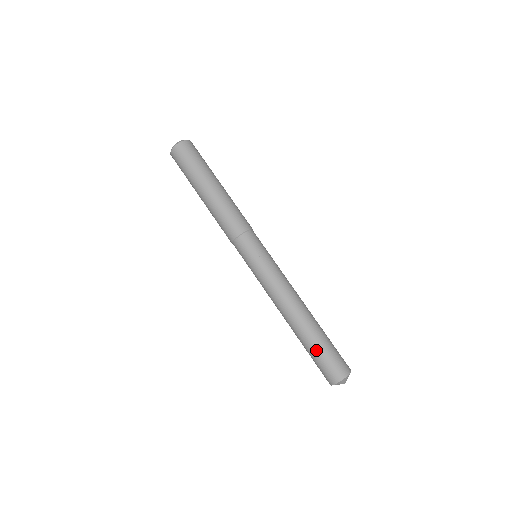
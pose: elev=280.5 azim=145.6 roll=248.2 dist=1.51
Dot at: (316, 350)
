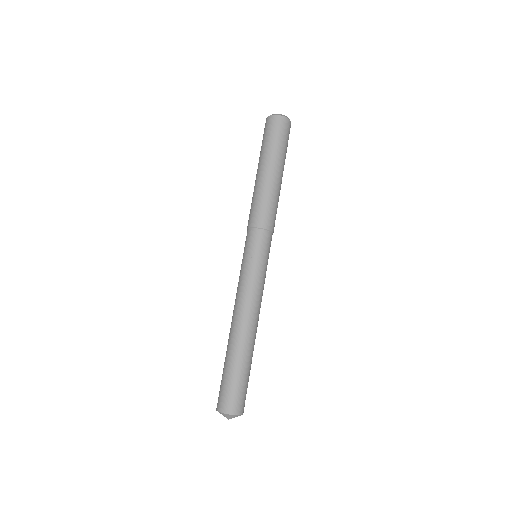
Dot at: (225, 370)
